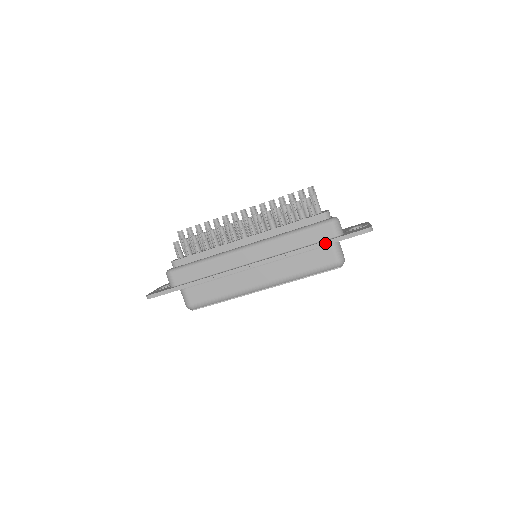
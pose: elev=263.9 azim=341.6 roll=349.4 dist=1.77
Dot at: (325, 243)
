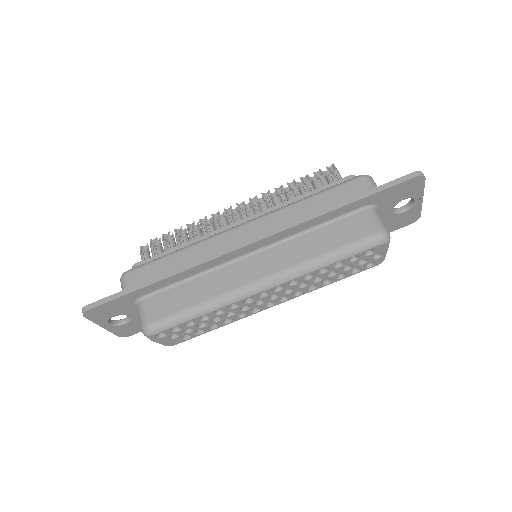
Dot at: (355, 198)
